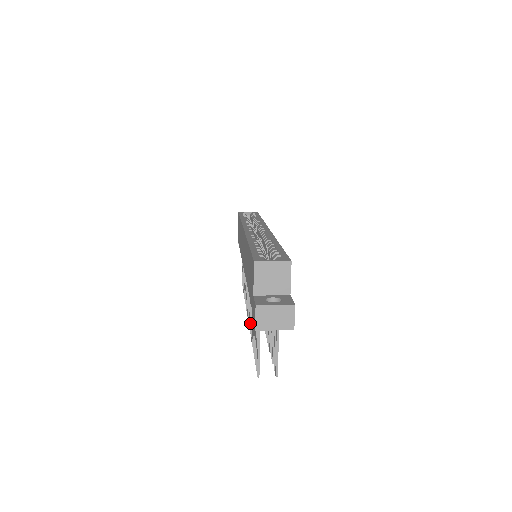
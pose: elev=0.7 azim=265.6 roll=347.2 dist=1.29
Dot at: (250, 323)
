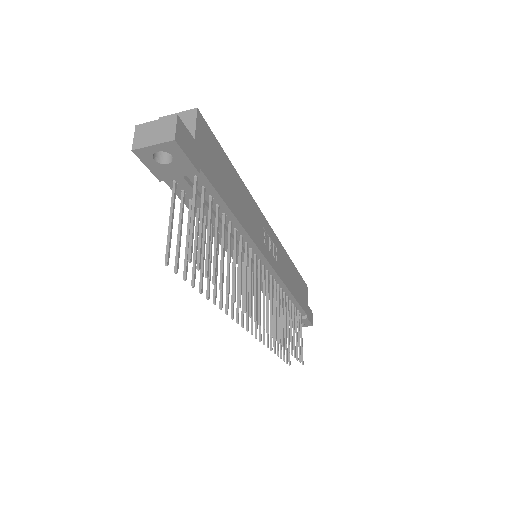
Dot at: occluded
